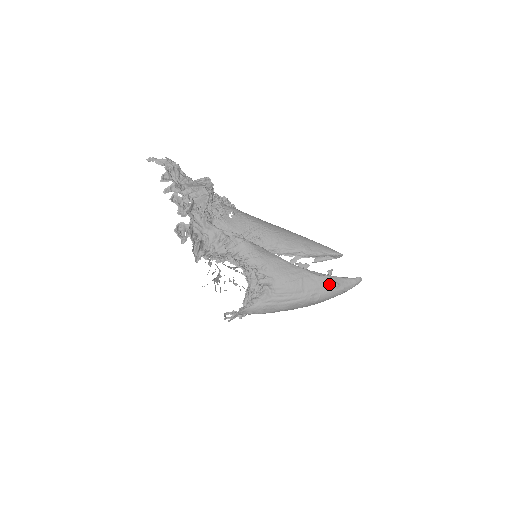
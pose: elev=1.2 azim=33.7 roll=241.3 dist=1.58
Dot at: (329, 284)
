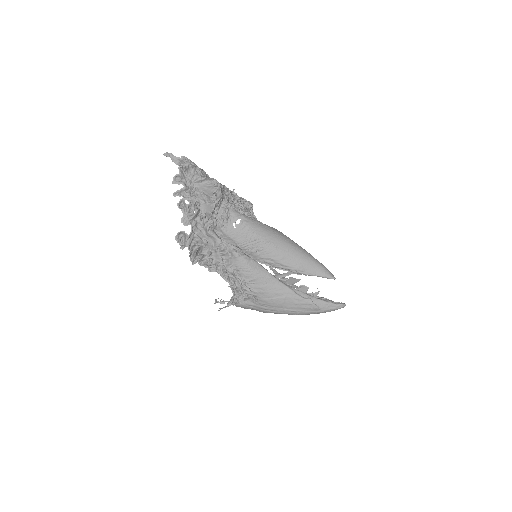
Dot at: (310, 307)
